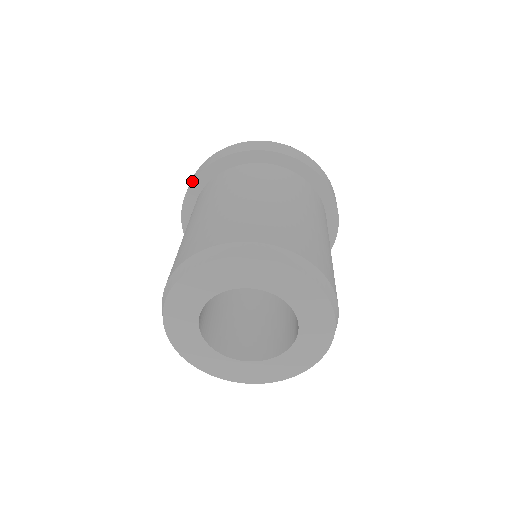
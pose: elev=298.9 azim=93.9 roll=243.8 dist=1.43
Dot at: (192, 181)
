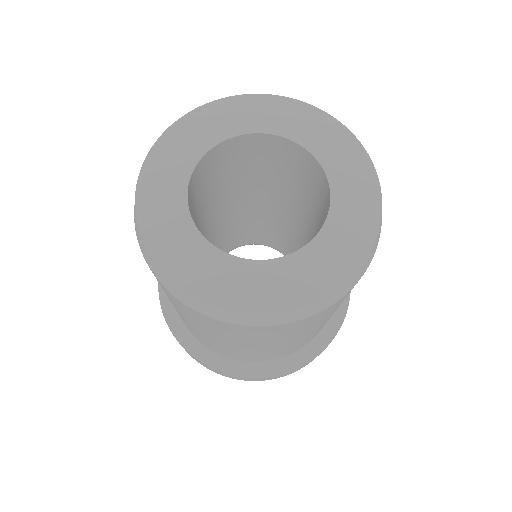
Dot at: occluded
